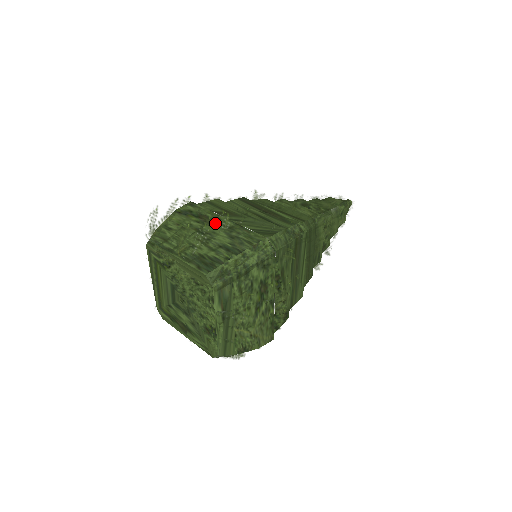
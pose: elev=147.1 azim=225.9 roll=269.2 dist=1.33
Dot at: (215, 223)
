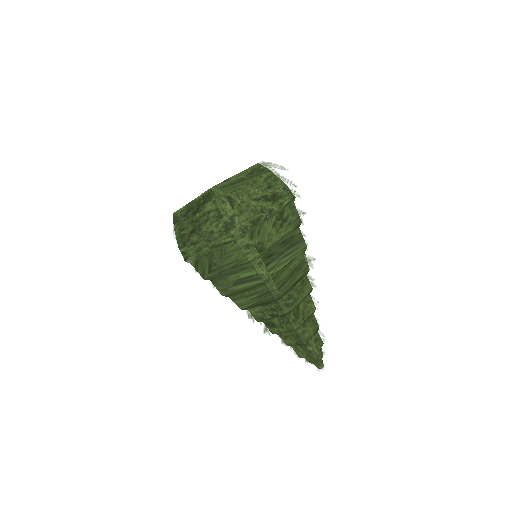
Dot at: occluded
